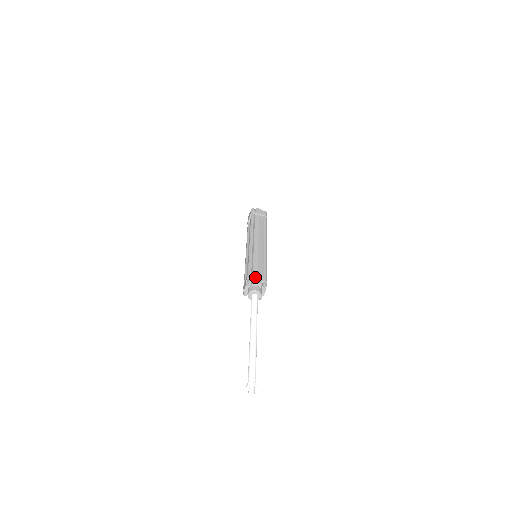
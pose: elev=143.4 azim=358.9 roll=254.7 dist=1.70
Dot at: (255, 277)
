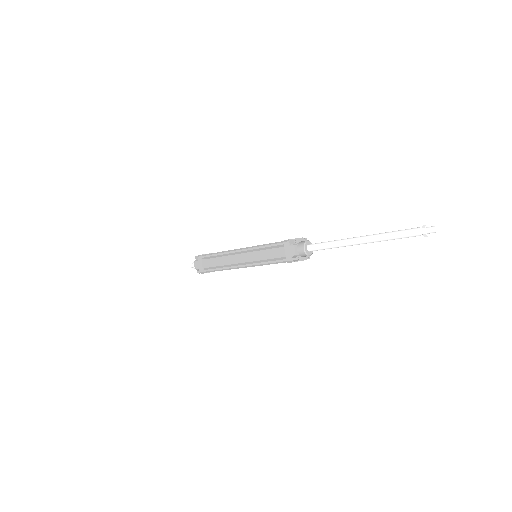
Dot at: (291, 239)
